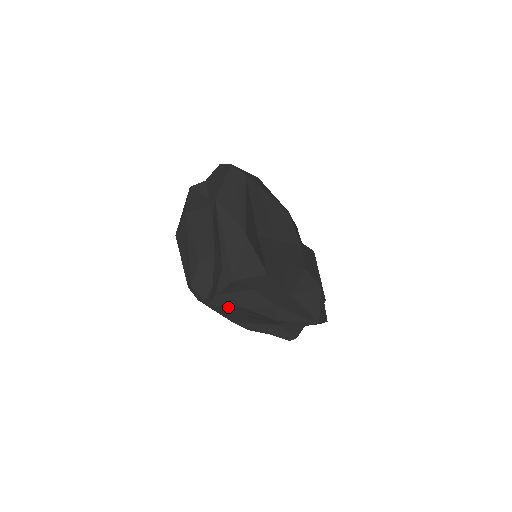
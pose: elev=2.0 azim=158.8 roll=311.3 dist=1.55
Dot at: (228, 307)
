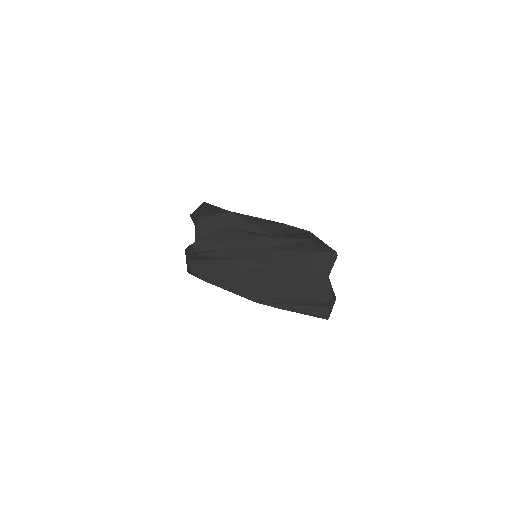
Dot at: (226, 266)
